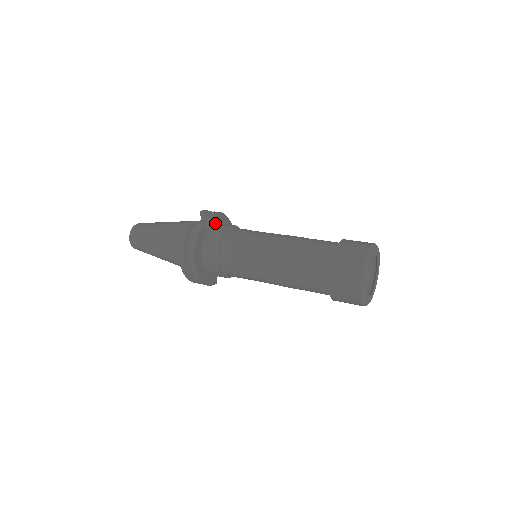
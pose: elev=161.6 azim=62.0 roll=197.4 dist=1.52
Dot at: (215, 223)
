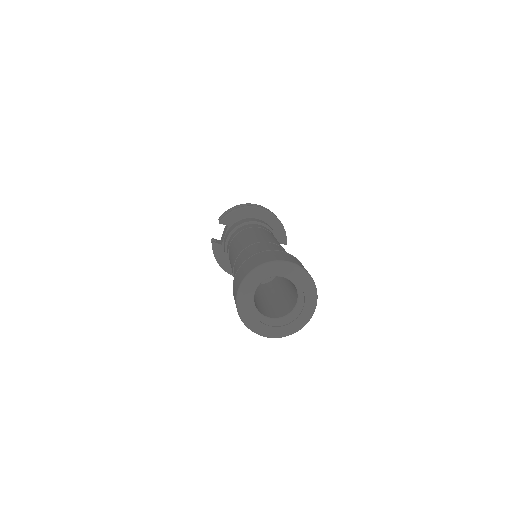
Dot at: (228, 228)
